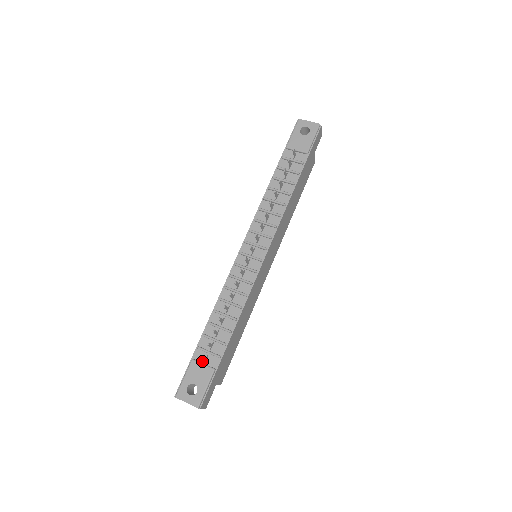
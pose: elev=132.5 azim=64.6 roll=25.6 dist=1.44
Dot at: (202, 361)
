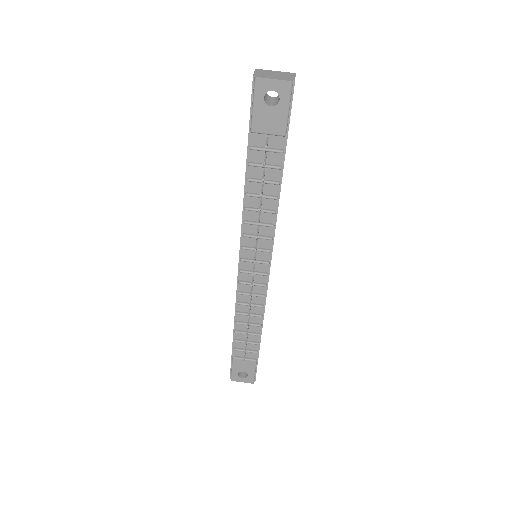
Dot at: (242, 356)
